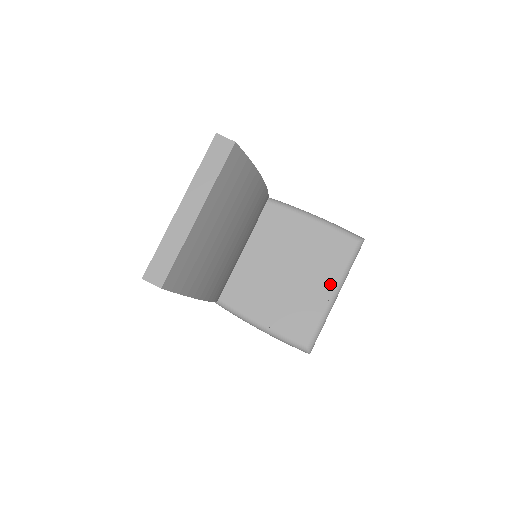
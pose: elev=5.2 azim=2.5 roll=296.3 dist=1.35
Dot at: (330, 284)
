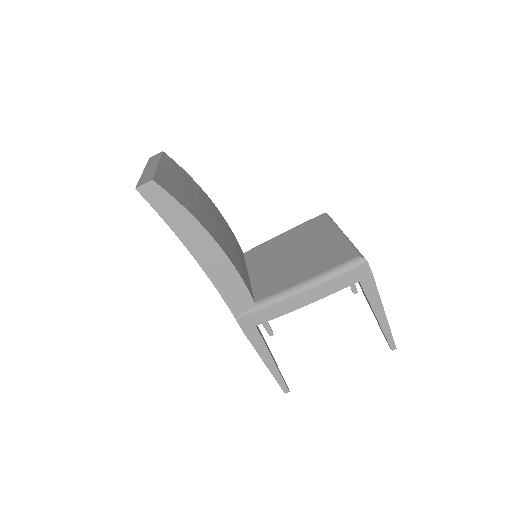
Dot at: (330, 233)
